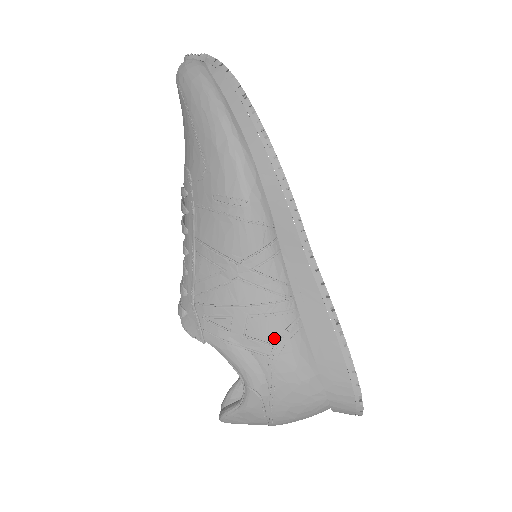
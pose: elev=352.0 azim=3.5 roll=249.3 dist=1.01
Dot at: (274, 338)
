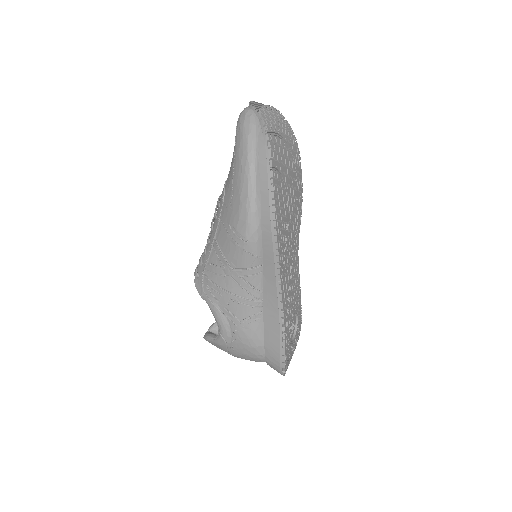
Dot at: (242, 317)
